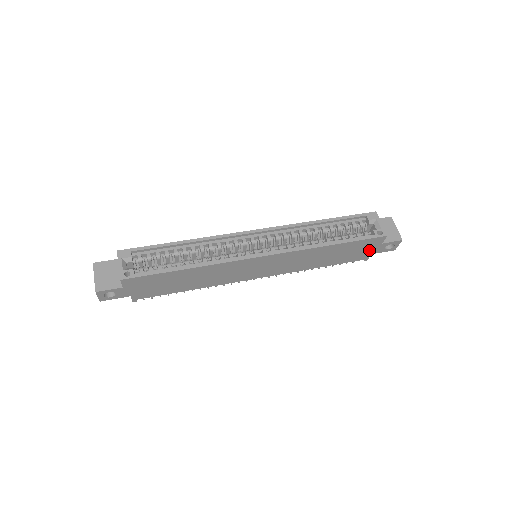
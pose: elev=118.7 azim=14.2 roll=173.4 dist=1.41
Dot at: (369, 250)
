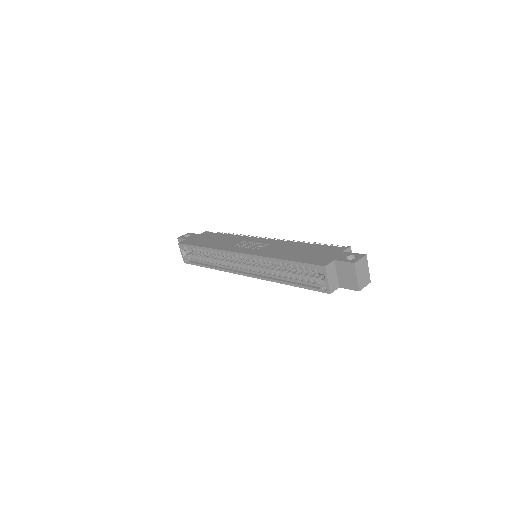
Dot at: occluded
